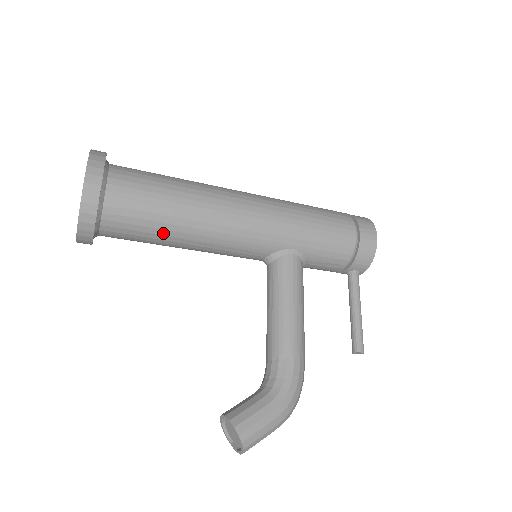
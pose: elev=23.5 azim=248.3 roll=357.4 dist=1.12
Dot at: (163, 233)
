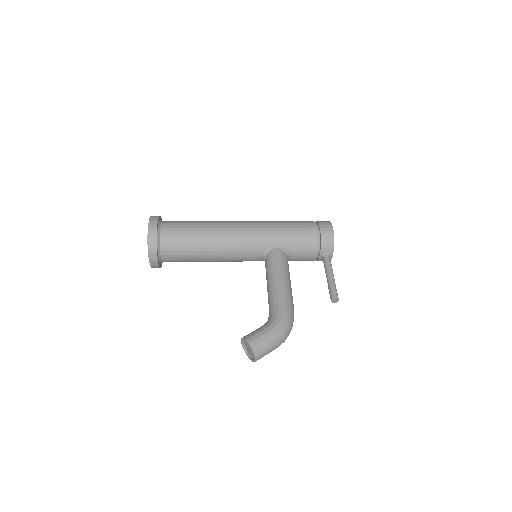
Dot at: (195, 250)
